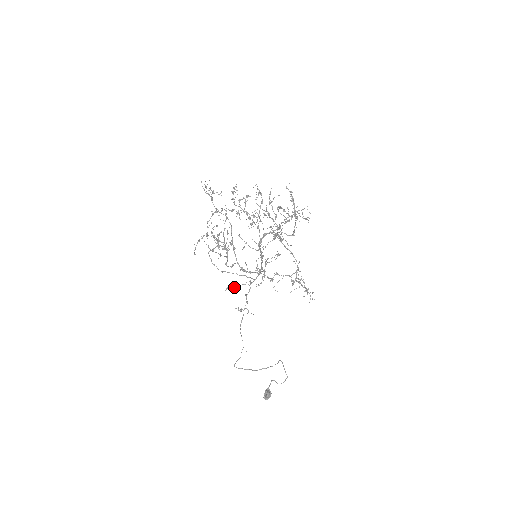
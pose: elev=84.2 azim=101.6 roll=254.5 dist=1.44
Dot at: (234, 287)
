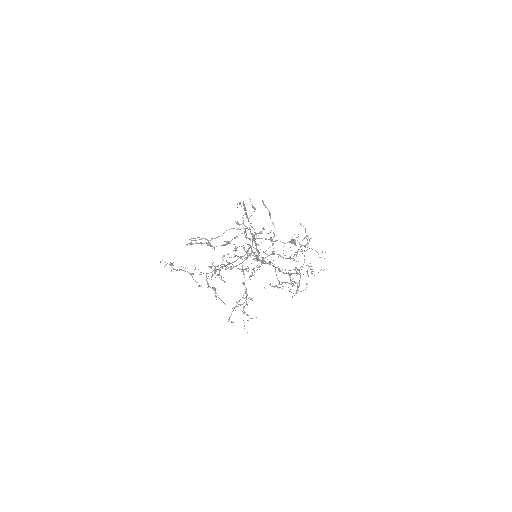
Dot at: occluded
